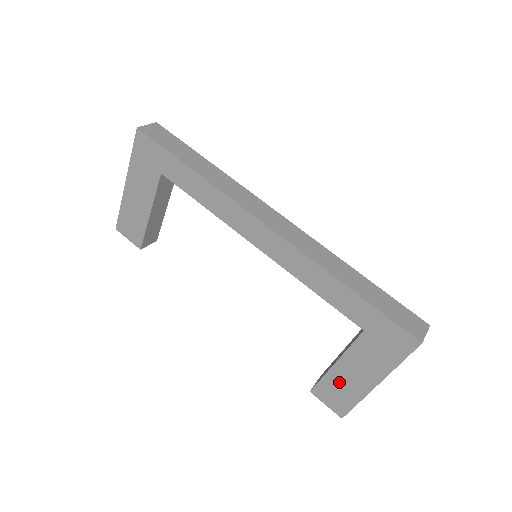
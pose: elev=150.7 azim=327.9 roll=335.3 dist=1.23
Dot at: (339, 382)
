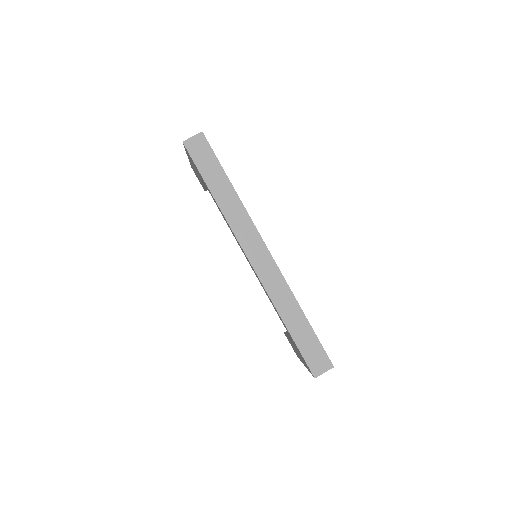
Dot at: (292, 345)
